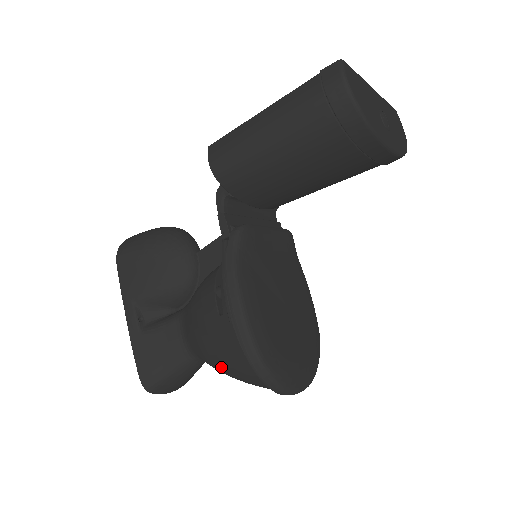
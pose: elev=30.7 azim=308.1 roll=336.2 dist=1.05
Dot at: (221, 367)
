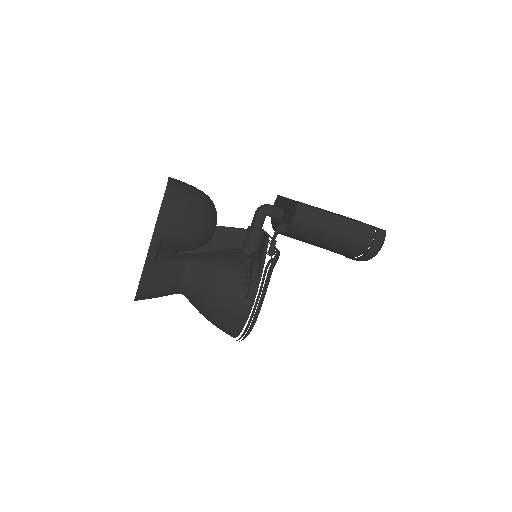
Dot at: (213, 315)
